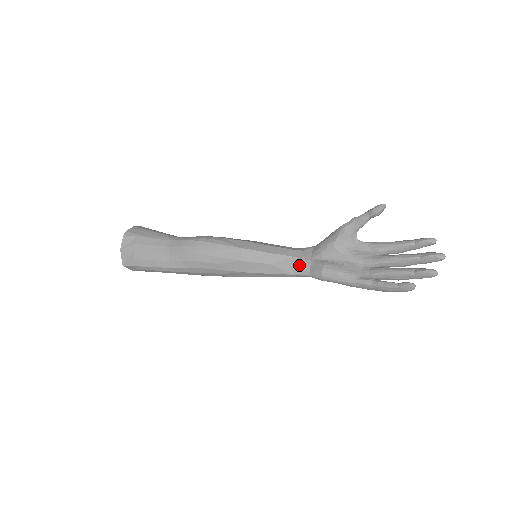
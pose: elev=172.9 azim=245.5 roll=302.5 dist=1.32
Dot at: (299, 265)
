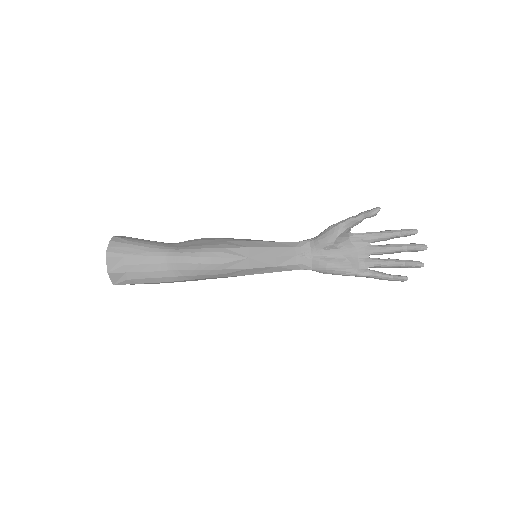
Dot at: (301, 262)
